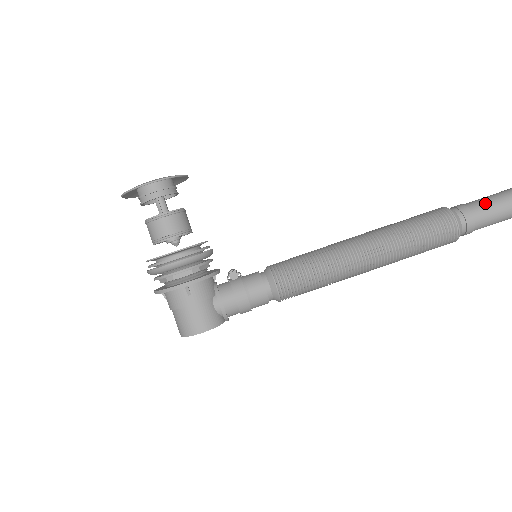
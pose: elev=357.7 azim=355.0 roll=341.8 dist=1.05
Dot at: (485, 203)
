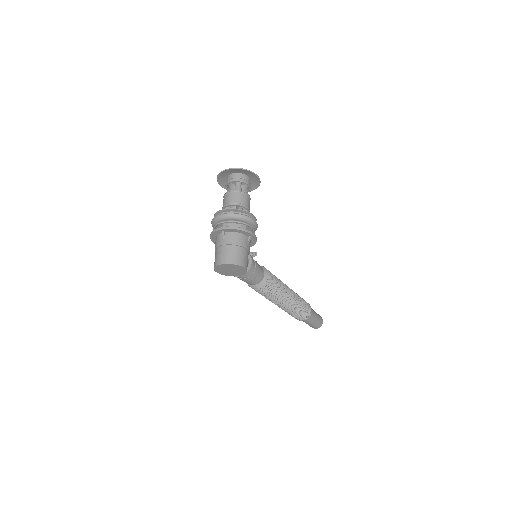
Dot at: (314, 311)
